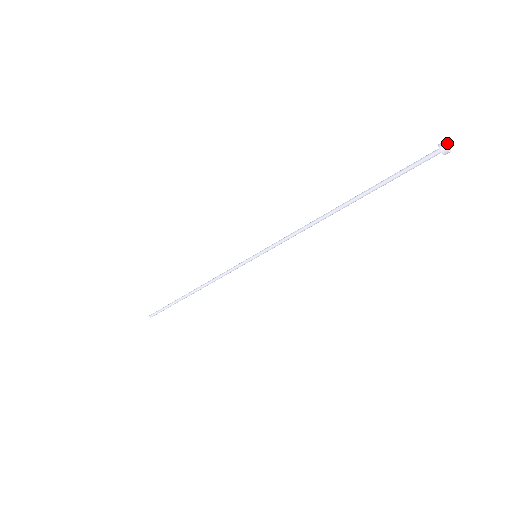
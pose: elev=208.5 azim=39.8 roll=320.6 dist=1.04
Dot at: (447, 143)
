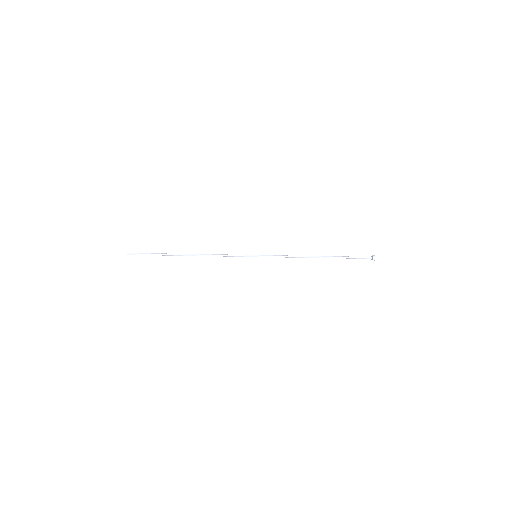
Dot at: (374, 258)
